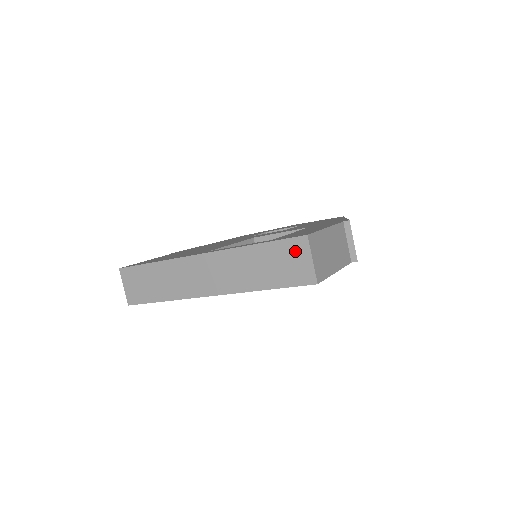
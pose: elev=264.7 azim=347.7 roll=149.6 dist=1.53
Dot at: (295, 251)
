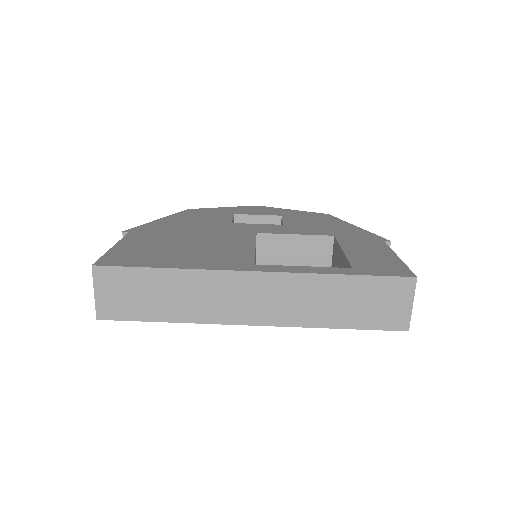
Dot at: (395, 292)
